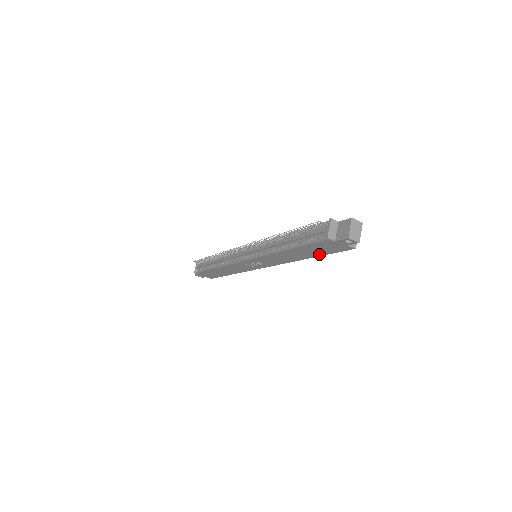
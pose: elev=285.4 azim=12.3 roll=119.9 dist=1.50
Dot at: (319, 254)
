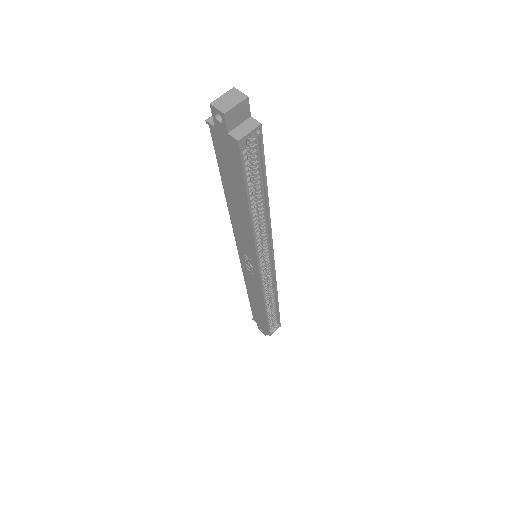
Dot at: (243, 190)
